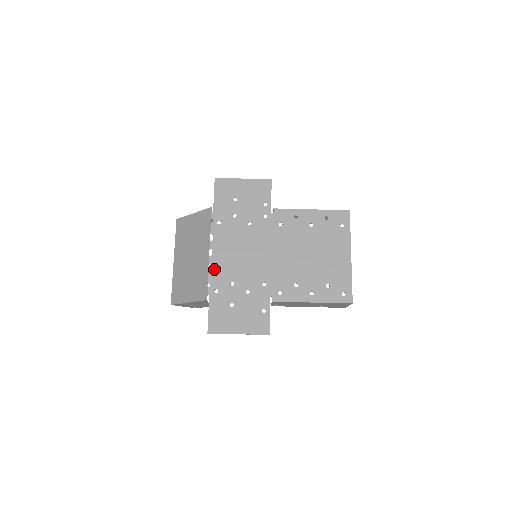
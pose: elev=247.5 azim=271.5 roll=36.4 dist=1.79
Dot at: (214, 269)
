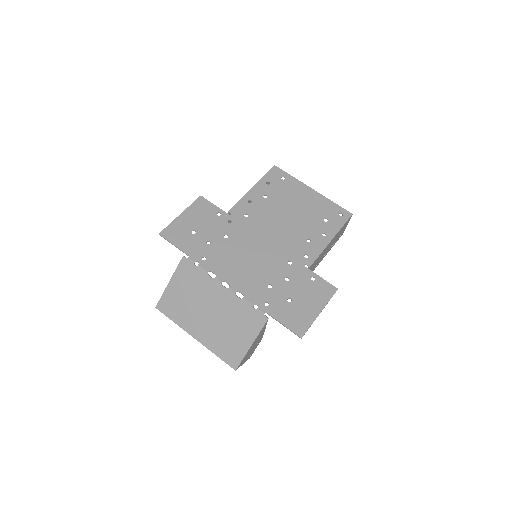
Dot at: (244, 292)
